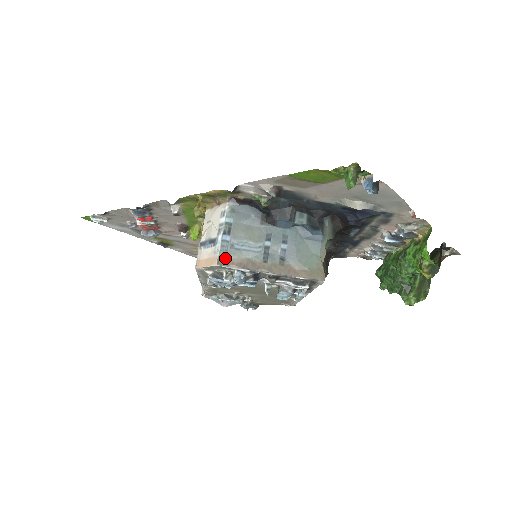
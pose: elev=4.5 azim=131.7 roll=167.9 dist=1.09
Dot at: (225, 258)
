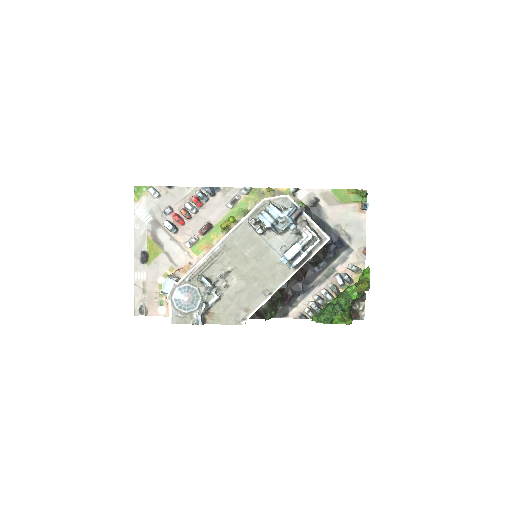
Dot at: (290, 197)
